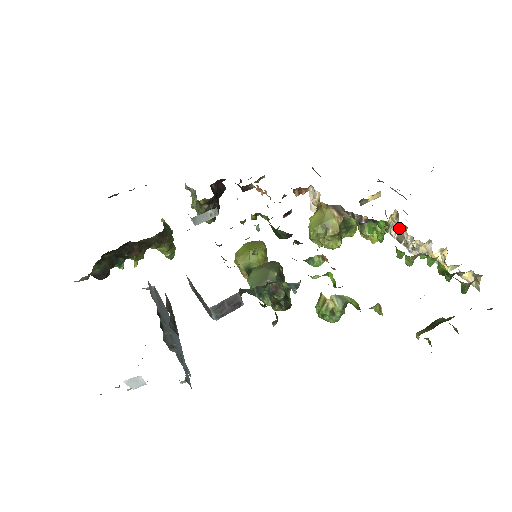
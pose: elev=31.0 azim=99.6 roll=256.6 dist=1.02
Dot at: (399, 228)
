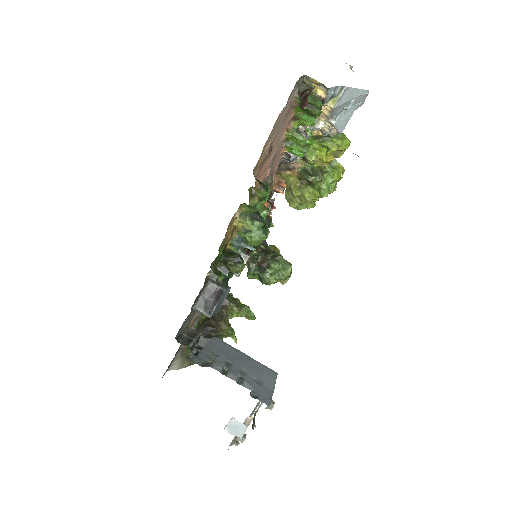
Dot at: occluded
